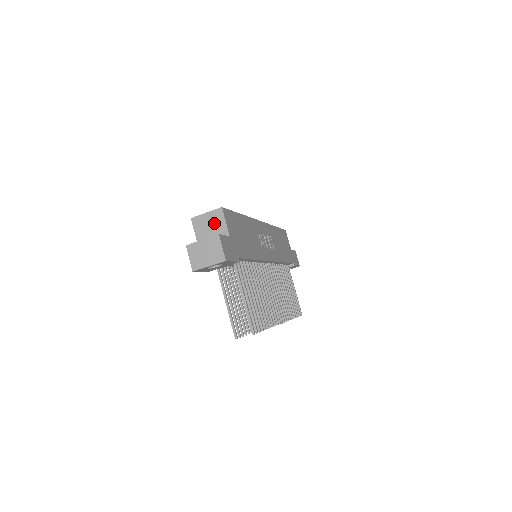
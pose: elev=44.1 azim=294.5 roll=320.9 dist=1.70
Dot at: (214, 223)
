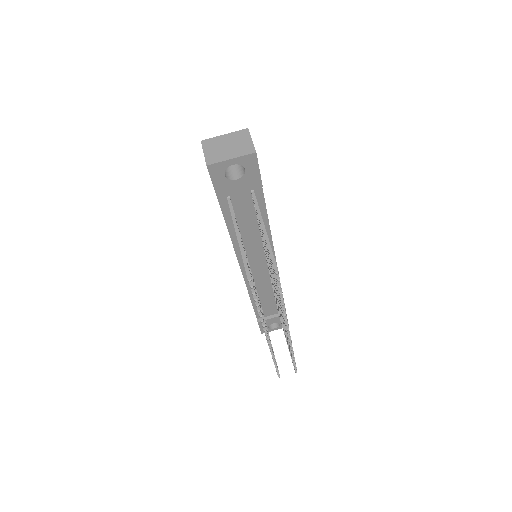
Dot at: occluded
